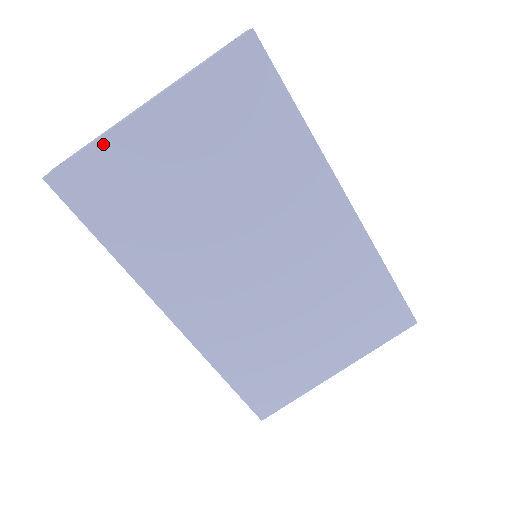
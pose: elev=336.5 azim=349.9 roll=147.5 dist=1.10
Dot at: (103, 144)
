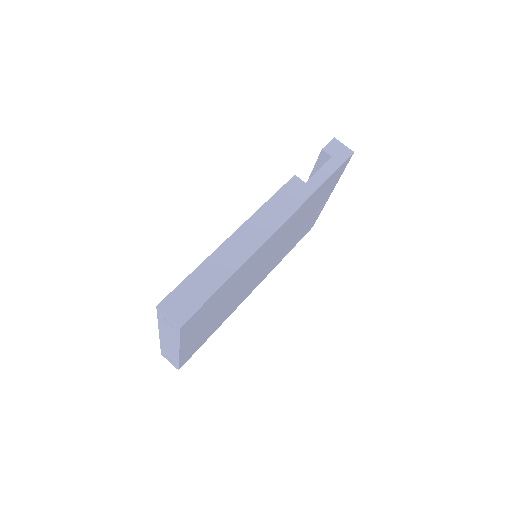
Dot at: (182, 358)
